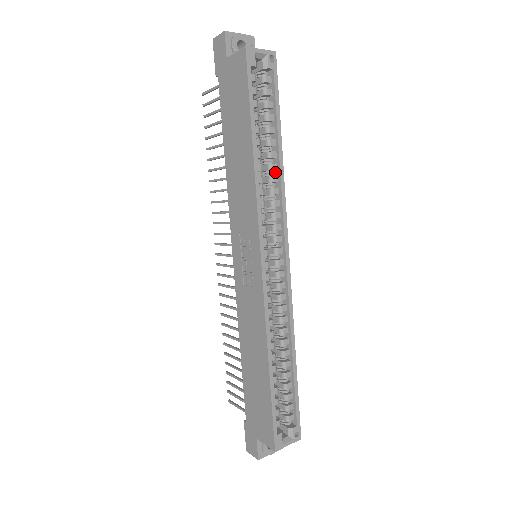
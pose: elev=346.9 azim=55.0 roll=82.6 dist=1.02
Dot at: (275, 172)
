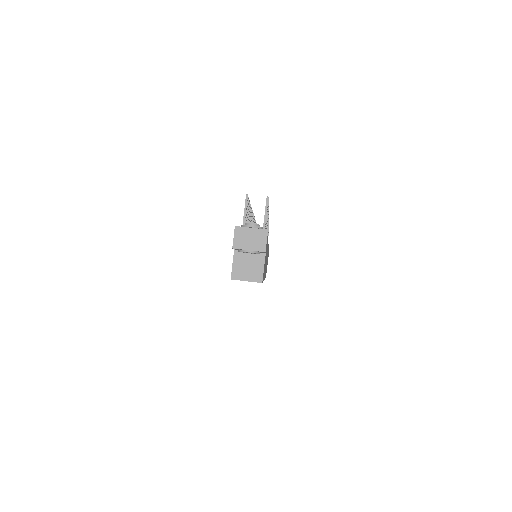
Dot at: occluded
